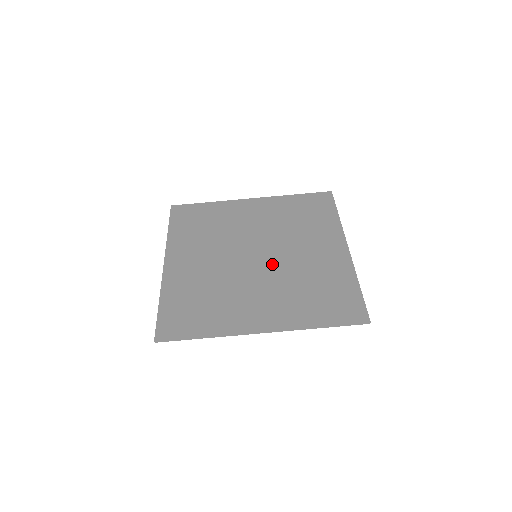
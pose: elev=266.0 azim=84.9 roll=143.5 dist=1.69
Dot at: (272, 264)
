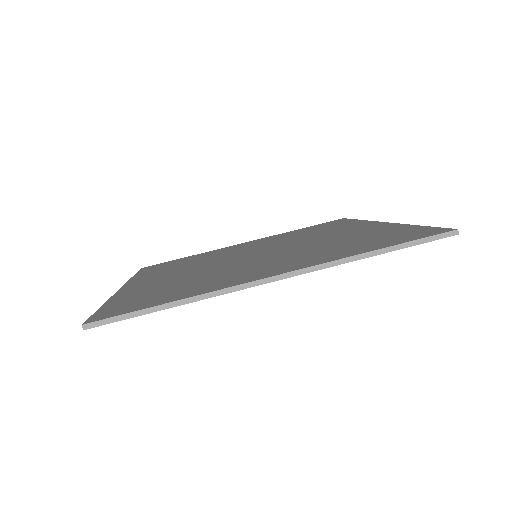
Dot at: (280, 250)
